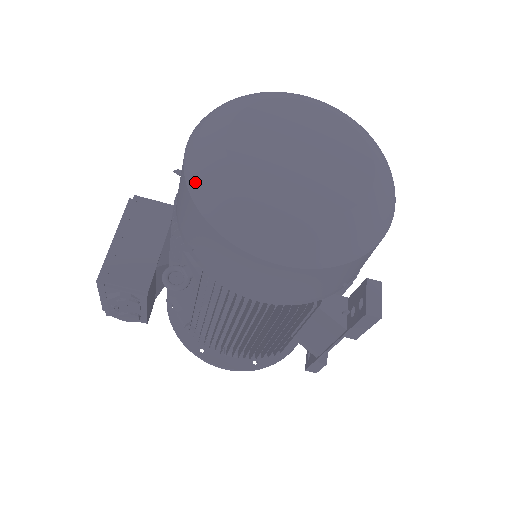
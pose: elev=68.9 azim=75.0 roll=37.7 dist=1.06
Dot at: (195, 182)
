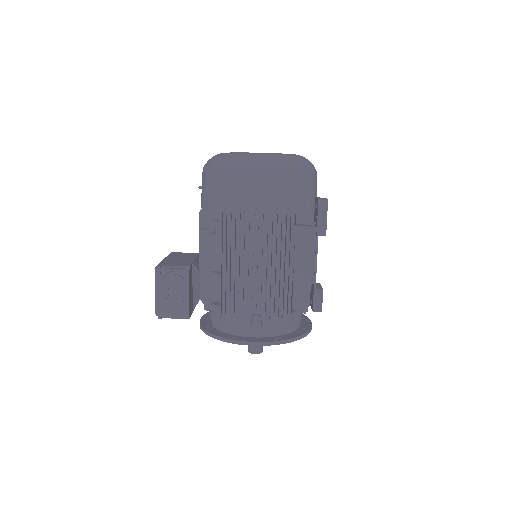
Dot at: (210, 163)
